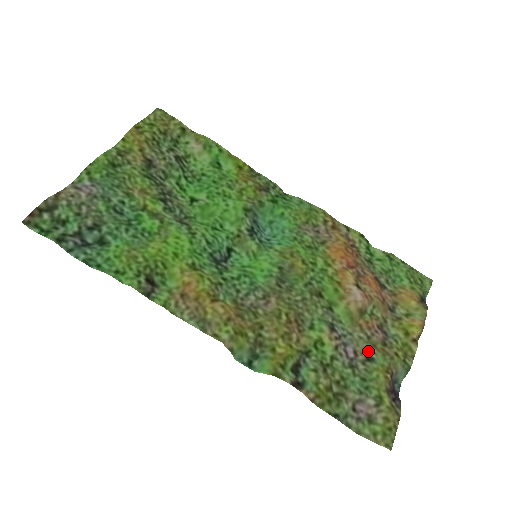
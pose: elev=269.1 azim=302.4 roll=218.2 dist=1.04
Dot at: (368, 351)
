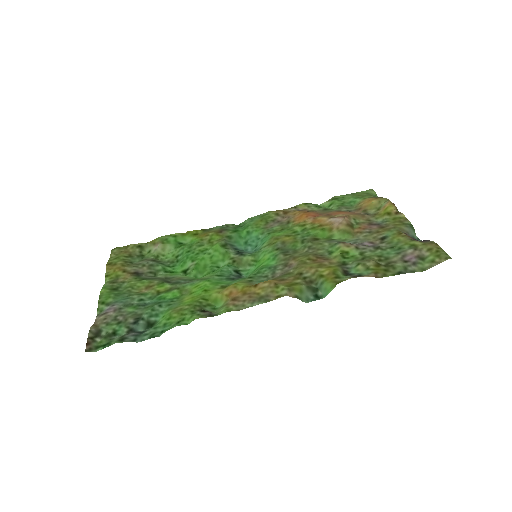
Dot at: (378, 237)
